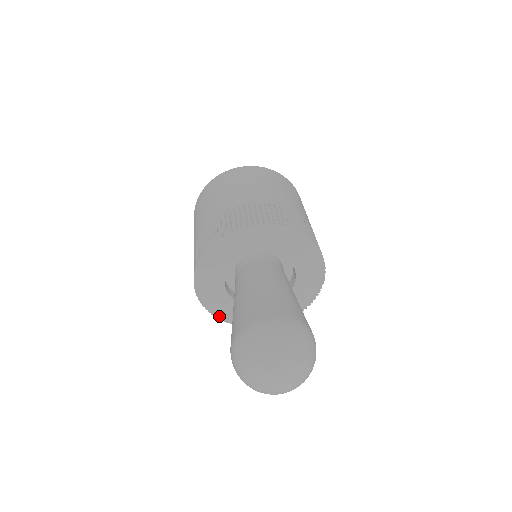
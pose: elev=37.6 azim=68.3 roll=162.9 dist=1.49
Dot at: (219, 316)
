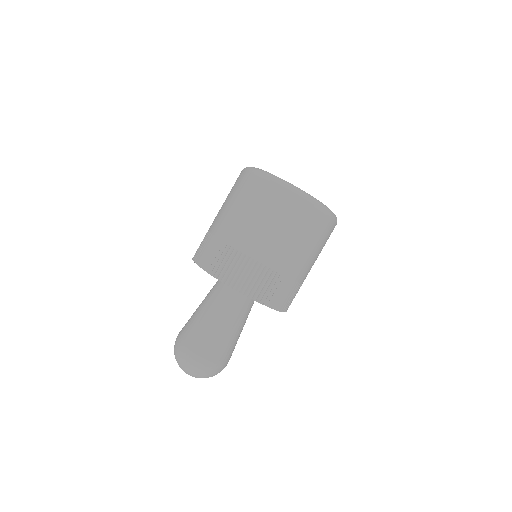
Dot at: occluded
